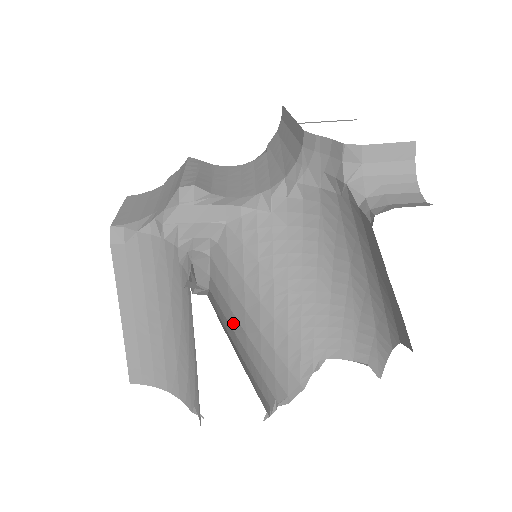
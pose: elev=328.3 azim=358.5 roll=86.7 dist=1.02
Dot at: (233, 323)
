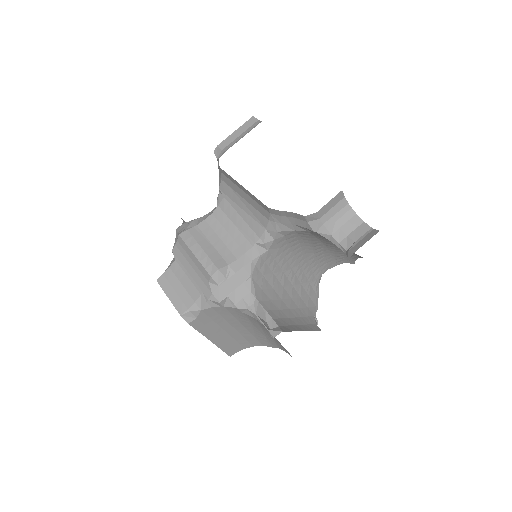
Dot at: (285, 314)
